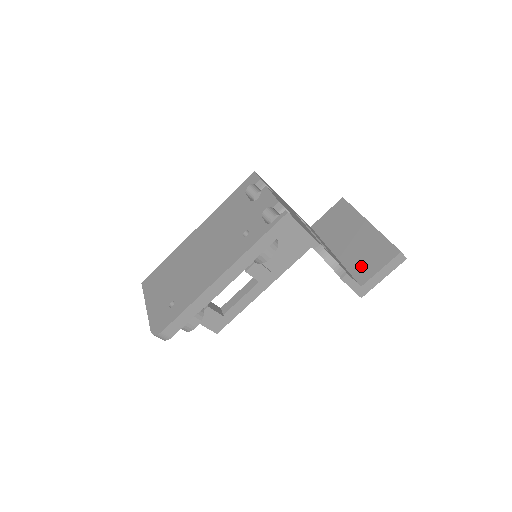
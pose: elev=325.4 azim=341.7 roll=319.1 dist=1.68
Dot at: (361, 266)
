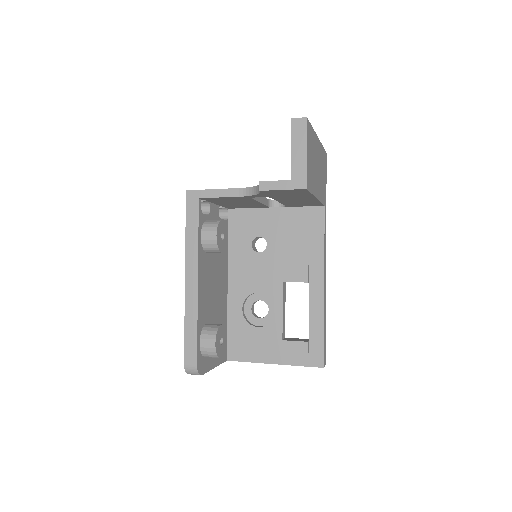
Dot at: occluded
